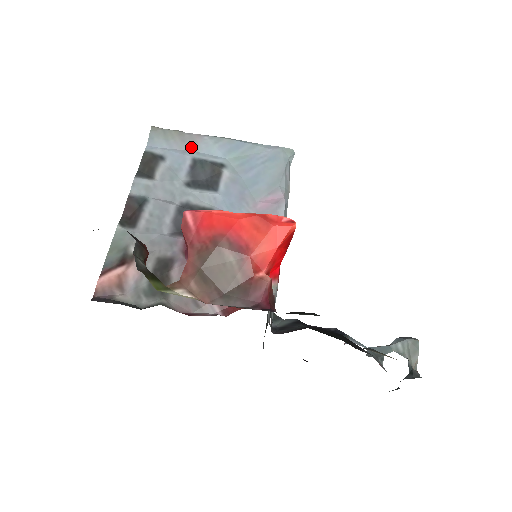
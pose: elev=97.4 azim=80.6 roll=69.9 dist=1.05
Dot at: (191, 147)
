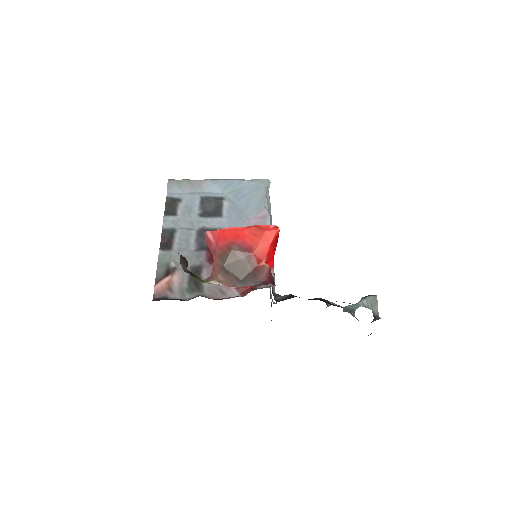
Dot at: (198, 189)
